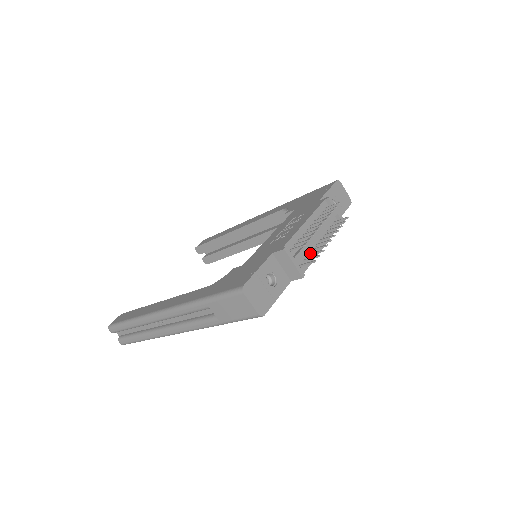
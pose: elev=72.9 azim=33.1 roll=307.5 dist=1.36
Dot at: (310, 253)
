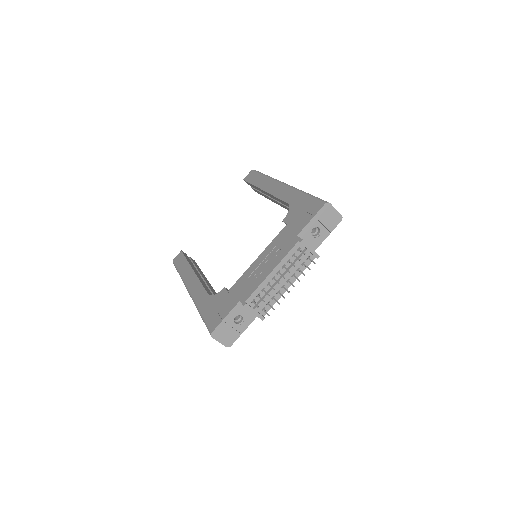
Dot at: (274, 297)
